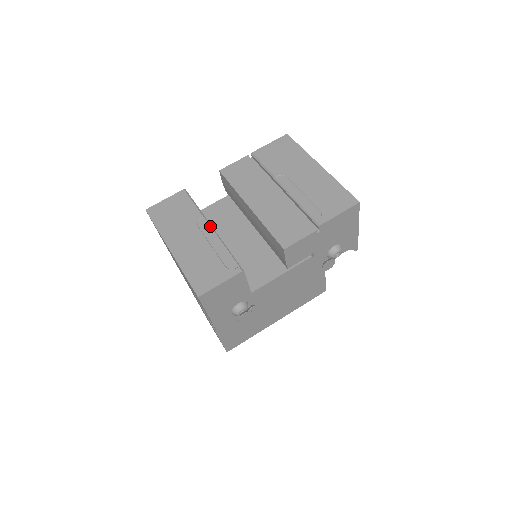
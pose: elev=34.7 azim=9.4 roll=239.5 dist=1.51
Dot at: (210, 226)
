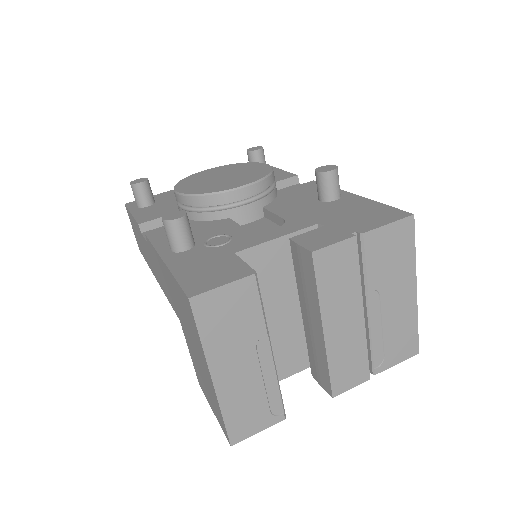
Dot at: (271, 351)
